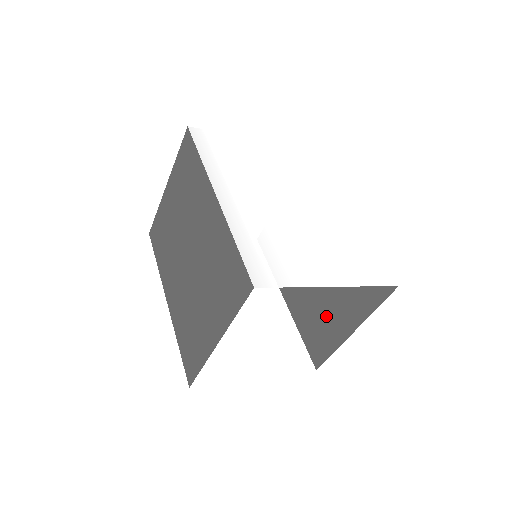
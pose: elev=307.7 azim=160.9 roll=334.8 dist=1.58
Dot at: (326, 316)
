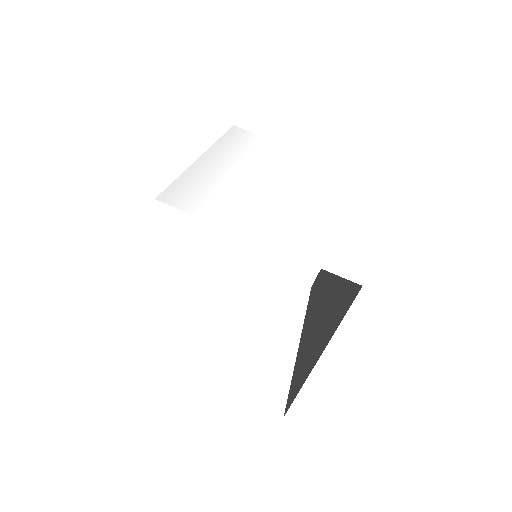
Dot at: (312, 348)
